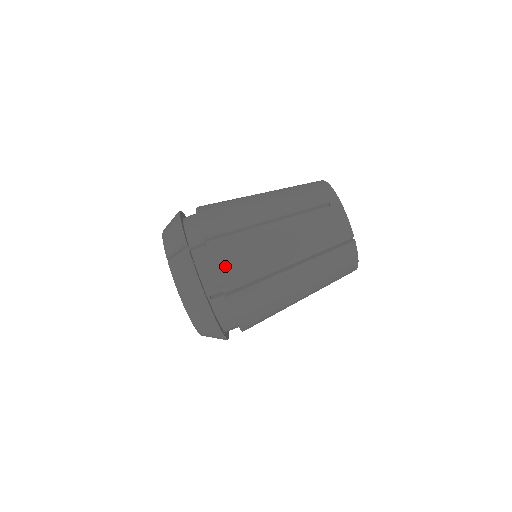
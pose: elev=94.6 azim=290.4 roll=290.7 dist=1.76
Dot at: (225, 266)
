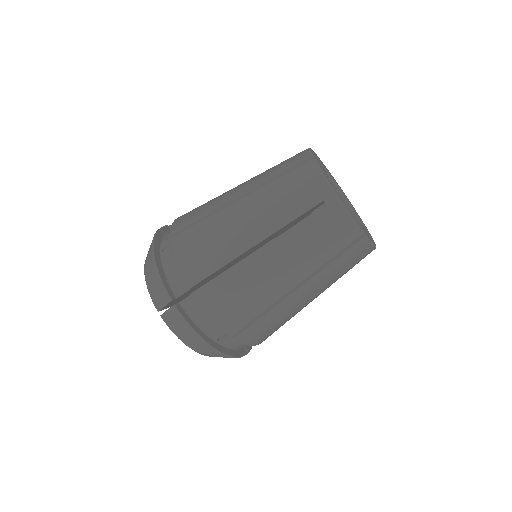
Dot at: (221, 314)
